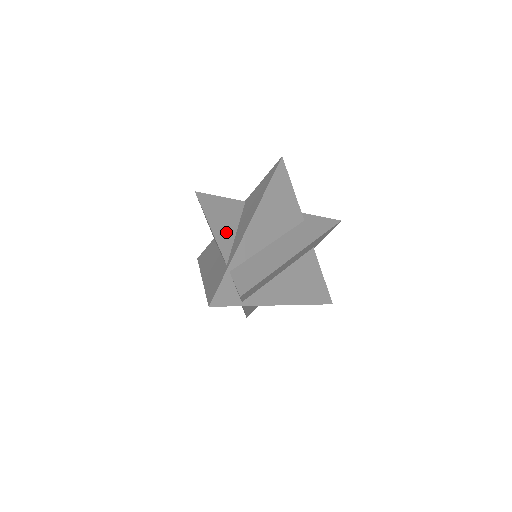
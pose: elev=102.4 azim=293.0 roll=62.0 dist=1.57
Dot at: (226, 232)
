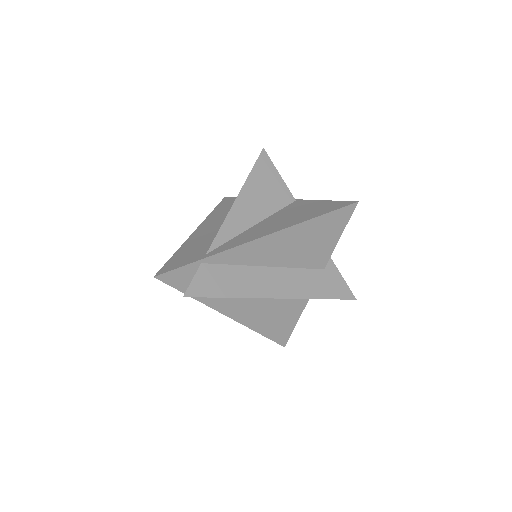
Dot at: (243, 218)
